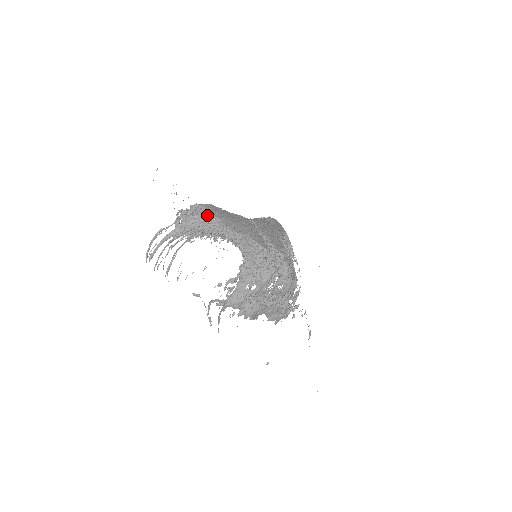
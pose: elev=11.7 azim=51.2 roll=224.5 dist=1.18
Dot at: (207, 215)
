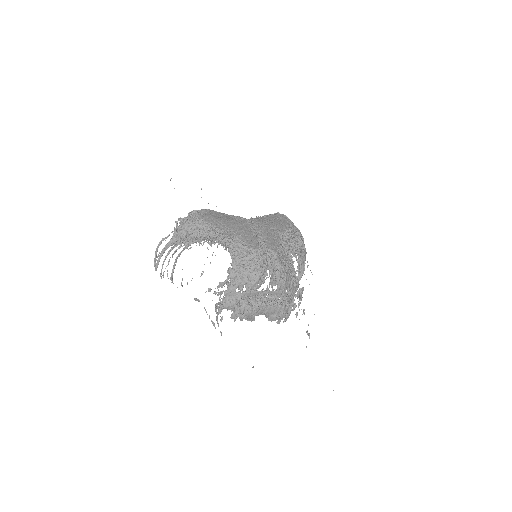
Dot at: (200, 221)
